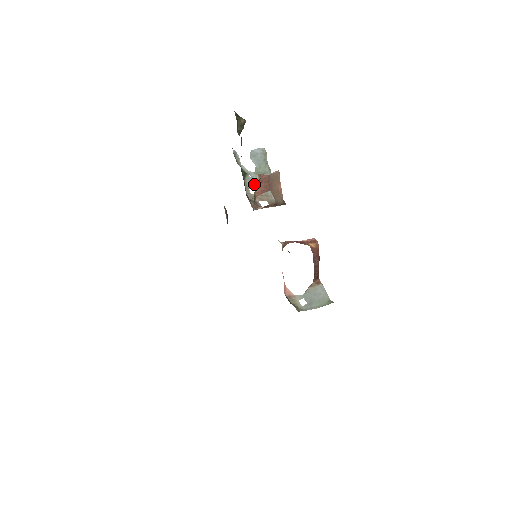
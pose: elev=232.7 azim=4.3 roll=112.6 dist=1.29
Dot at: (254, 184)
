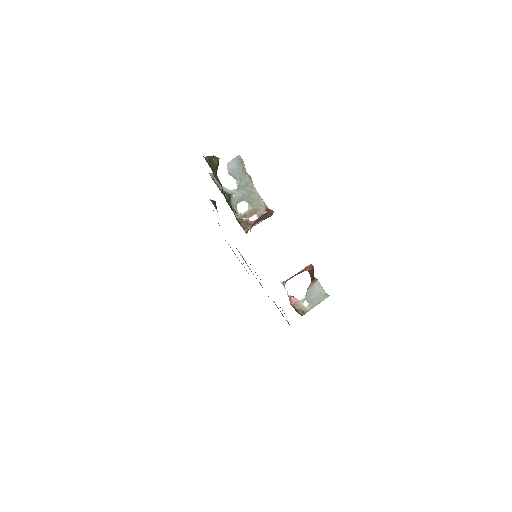
Dot at: occluded
